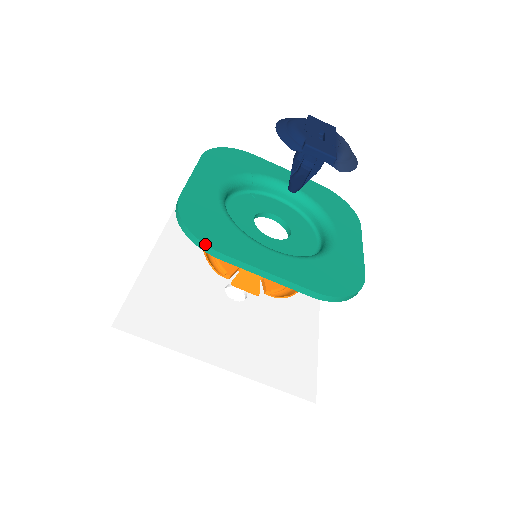
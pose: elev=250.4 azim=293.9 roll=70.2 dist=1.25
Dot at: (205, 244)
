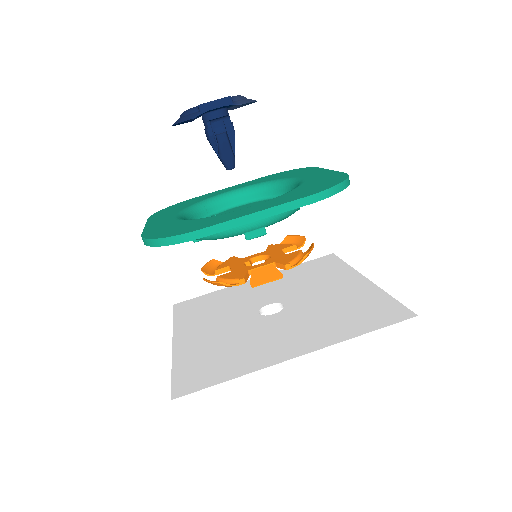
Dot at: (182, 234)
